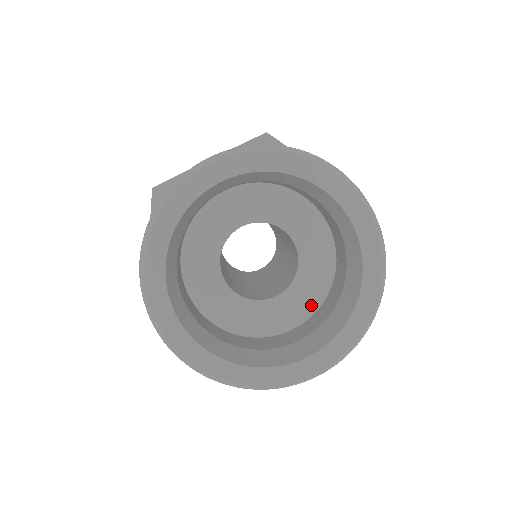
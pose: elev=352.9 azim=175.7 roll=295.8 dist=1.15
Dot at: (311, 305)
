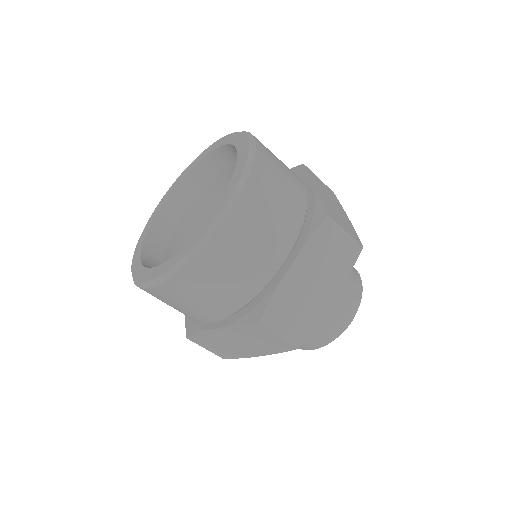
Dot at: occluded
